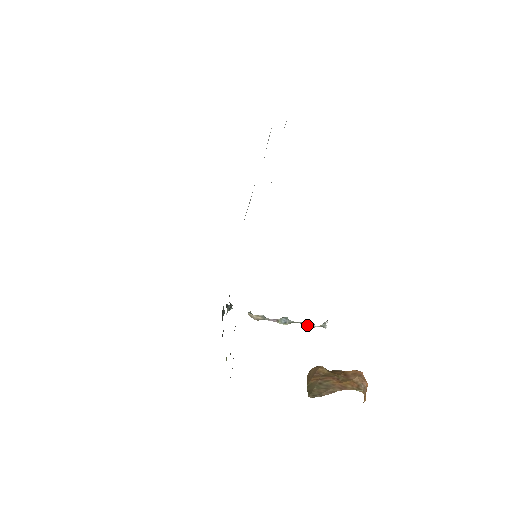
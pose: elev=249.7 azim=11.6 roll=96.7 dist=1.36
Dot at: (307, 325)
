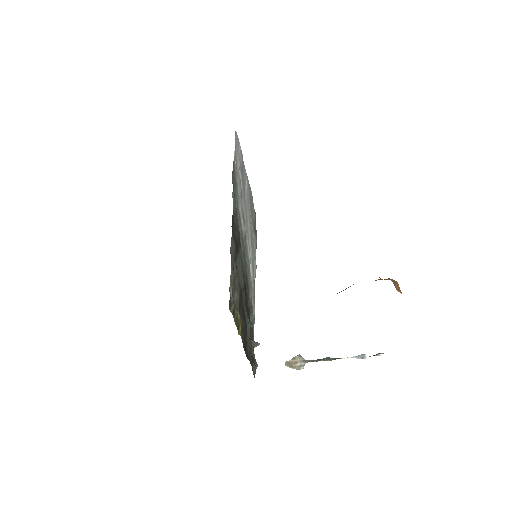
Dot at: (356, 357)
